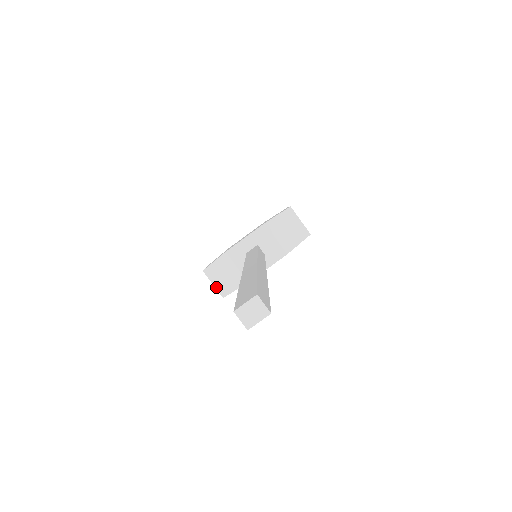
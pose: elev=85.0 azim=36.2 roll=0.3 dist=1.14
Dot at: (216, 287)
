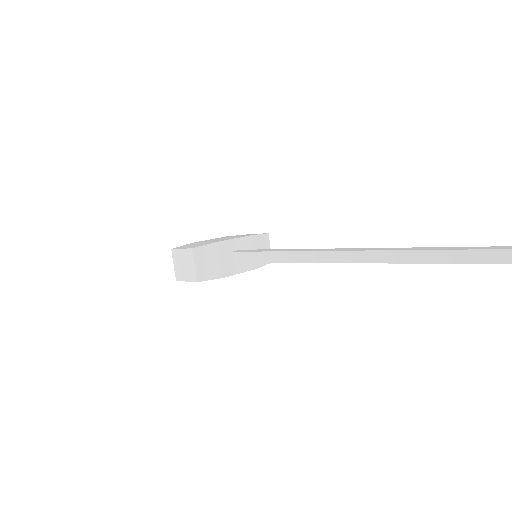
Dot at: (196, 269)
